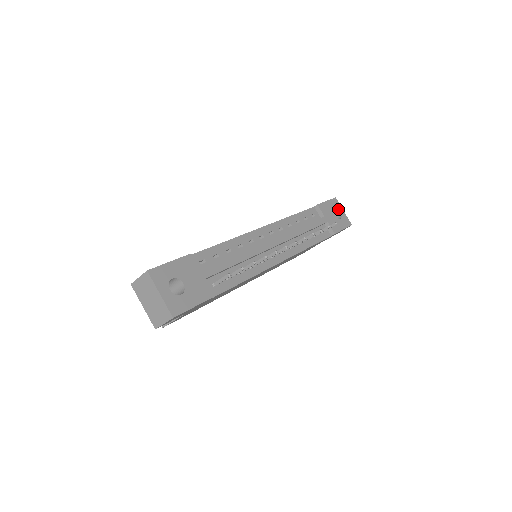
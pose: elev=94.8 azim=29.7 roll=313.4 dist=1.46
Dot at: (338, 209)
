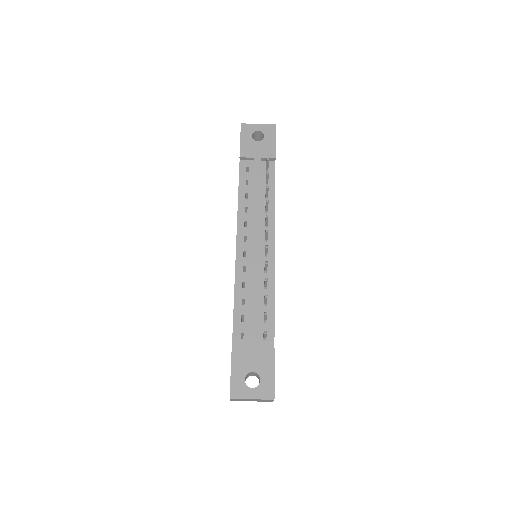
Dot at: (253, 131)
